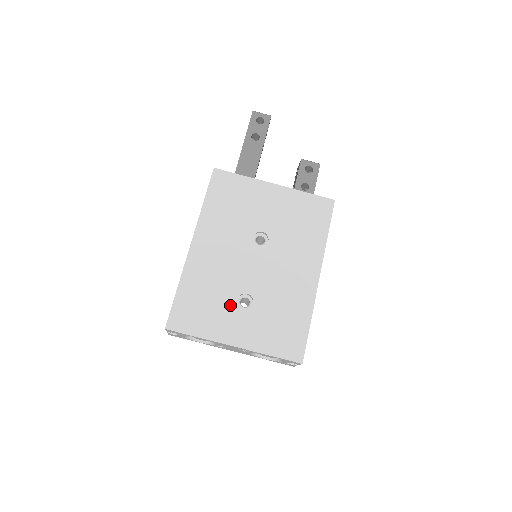
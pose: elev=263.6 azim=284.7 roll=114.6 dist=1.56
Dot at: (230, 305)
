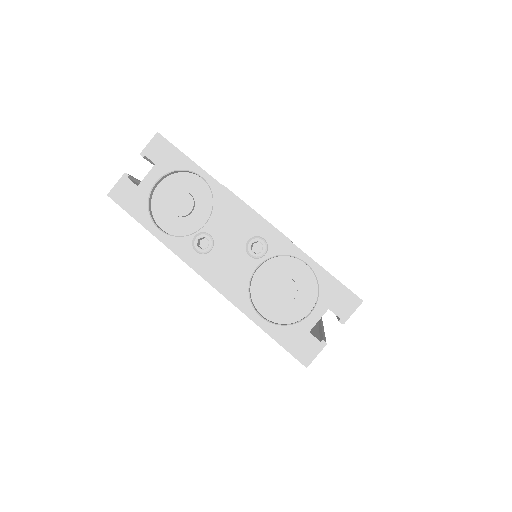
Dot at: occluded
